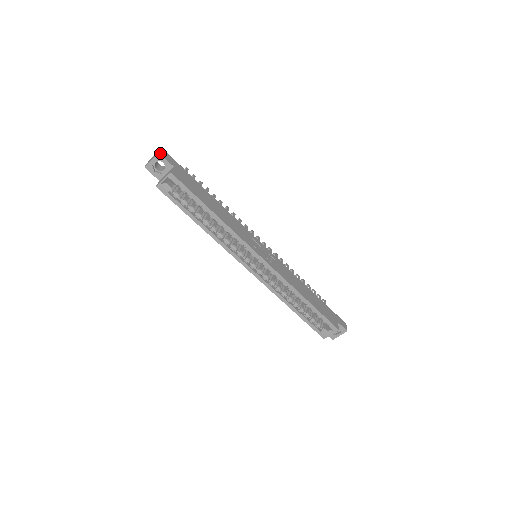
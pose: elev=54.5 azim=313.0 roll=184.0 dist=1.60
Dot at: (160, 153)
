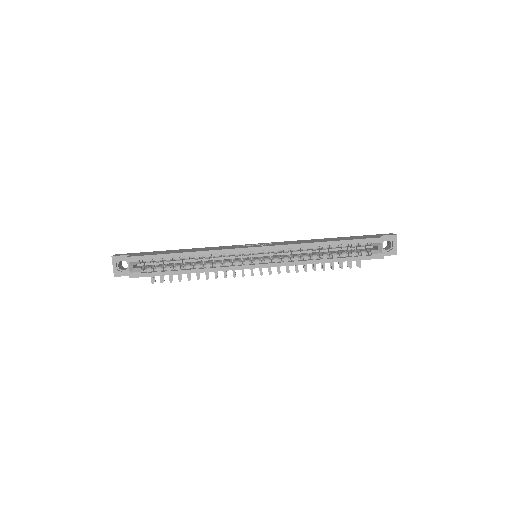
Dot at: (113, 256)
